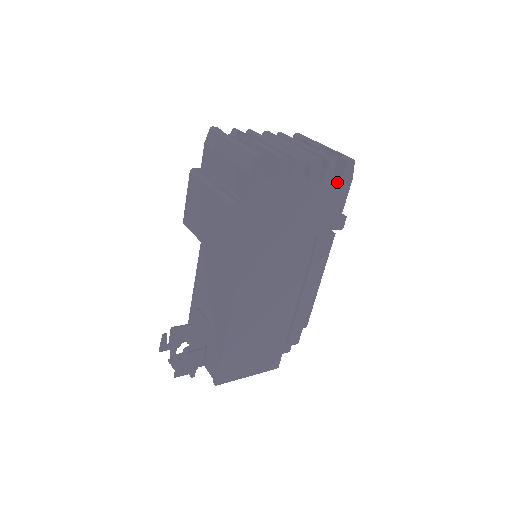
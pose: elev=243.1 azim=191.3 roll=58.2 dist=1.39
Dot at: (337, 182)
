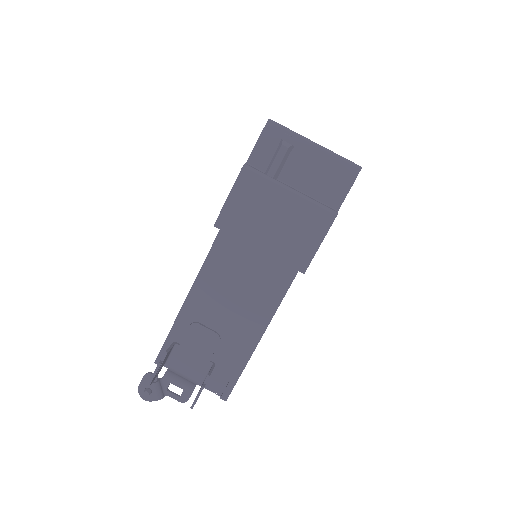
Dot at: occluded
